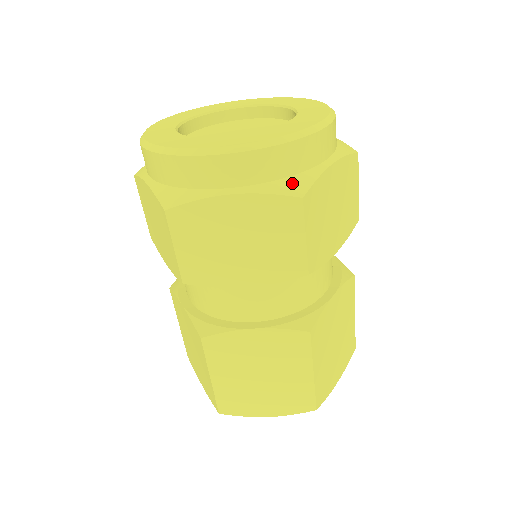
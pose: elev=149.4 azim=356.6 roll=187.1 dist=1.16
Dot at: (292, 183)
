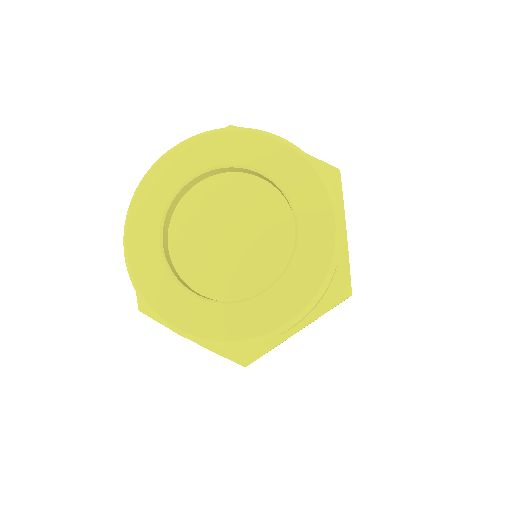
Dot at: (242, 351)
